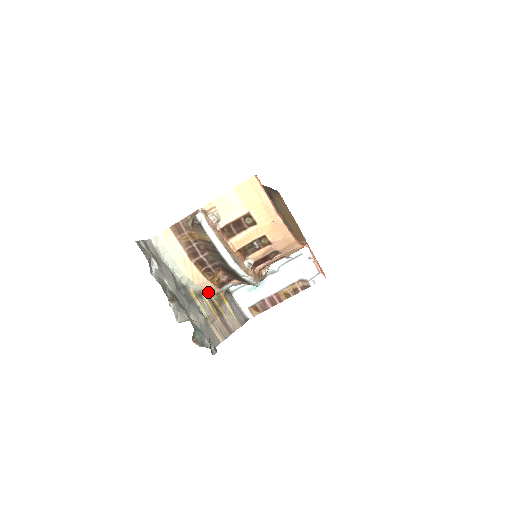
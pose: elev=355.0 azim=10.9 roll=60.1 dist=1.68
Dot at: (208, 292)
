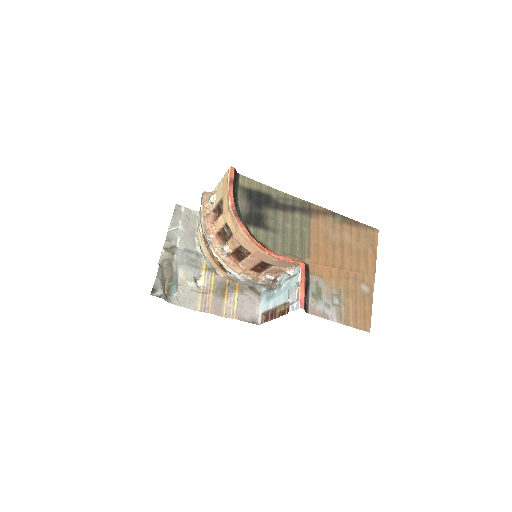
Dot at: (216, 270)
